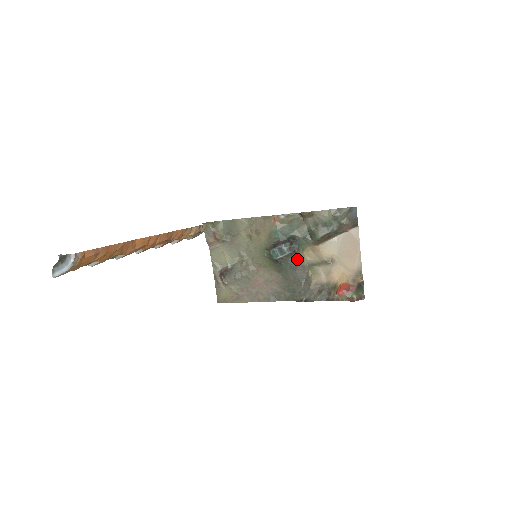
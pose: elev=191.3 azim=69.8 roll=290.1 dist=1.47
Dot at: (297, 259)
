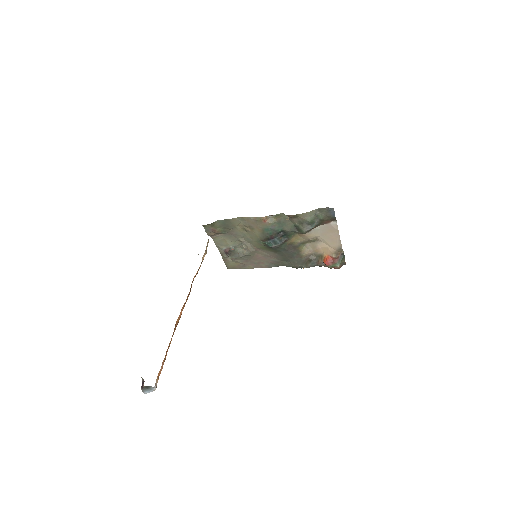
Dot at: (288, 244)
